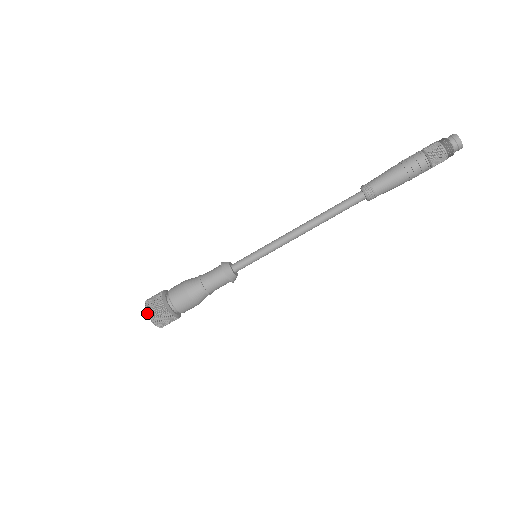
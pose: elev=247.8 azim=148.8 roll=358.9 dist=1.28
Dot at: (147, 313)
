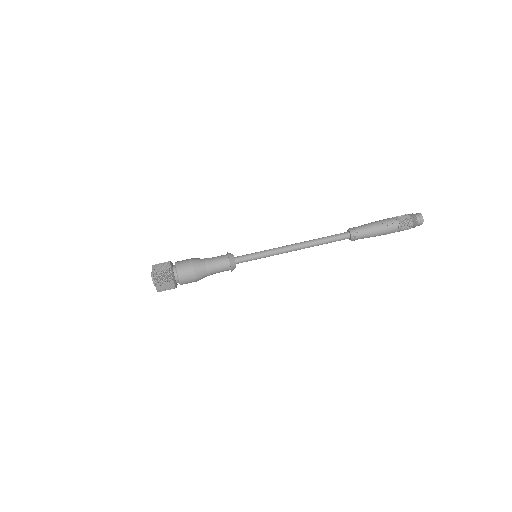
Dot at: (152, 270)
